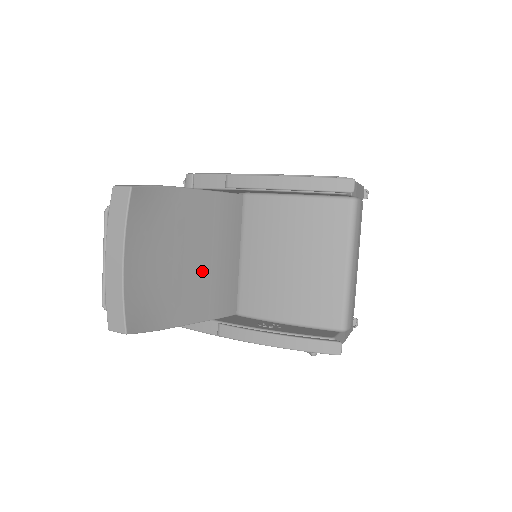
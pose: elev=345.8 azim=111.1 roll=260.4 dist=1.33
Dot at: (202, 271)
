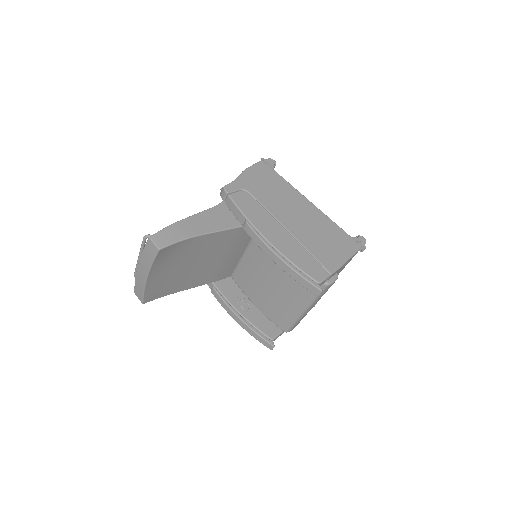
Dot at: (208, 266)
